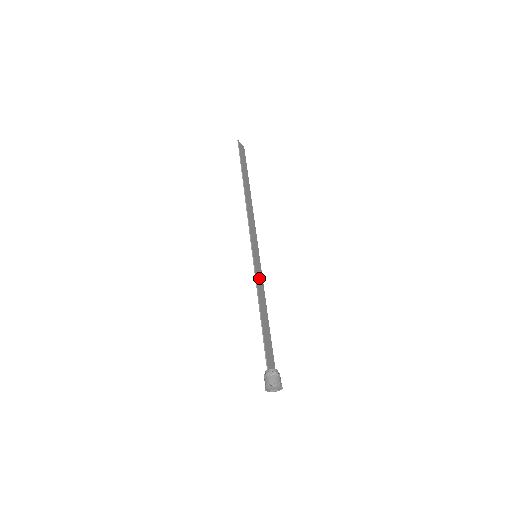
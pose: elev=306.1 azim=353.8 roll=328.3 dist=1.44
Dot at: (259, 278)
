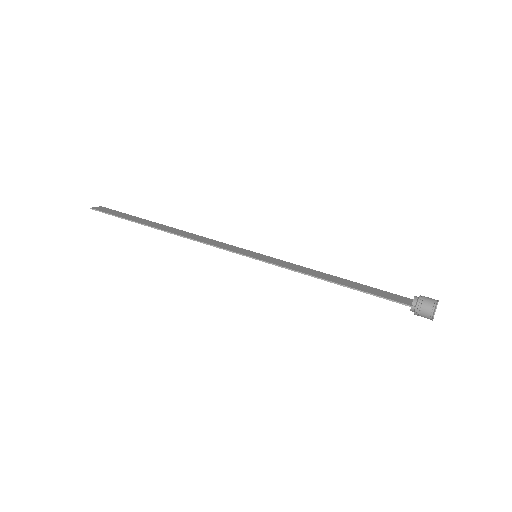
Dot at: (287, 265)
